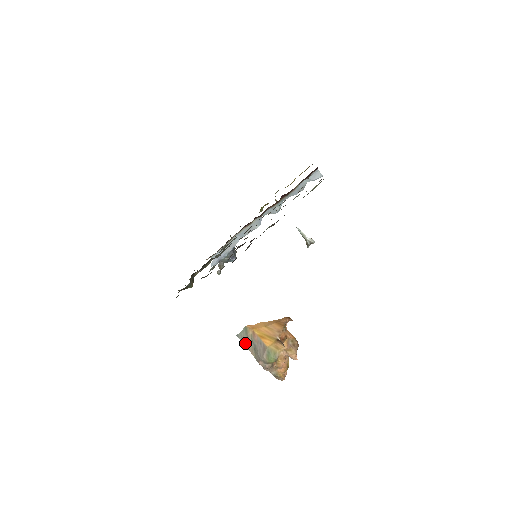
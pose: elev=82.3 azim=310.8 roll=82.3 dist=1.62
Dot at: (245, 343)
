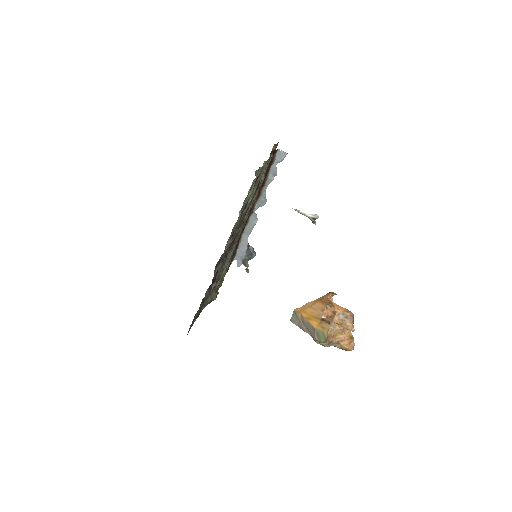
Dot at: (299, 326)
